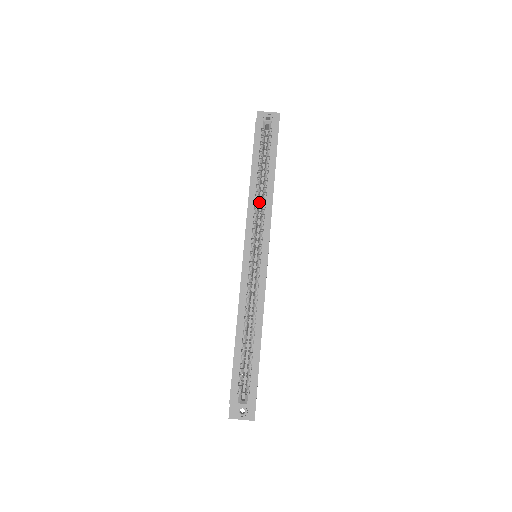
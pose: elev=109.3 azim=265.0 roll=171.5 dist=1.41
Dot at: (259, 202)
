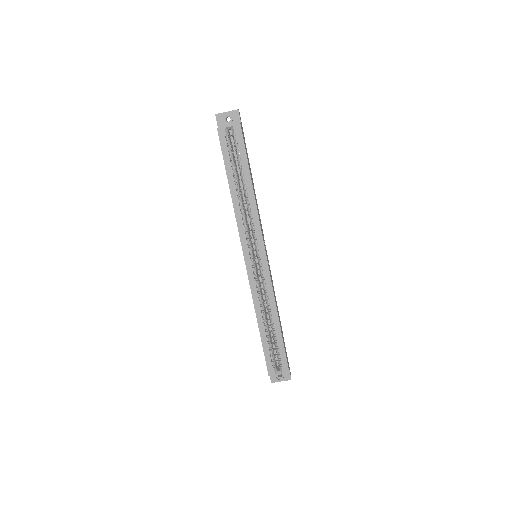
Dot at: (244, 208)
